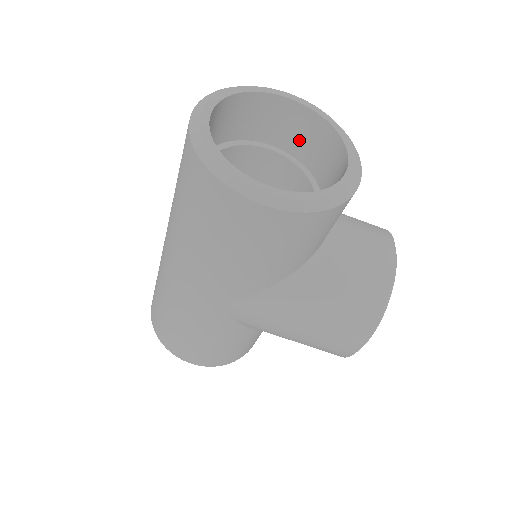
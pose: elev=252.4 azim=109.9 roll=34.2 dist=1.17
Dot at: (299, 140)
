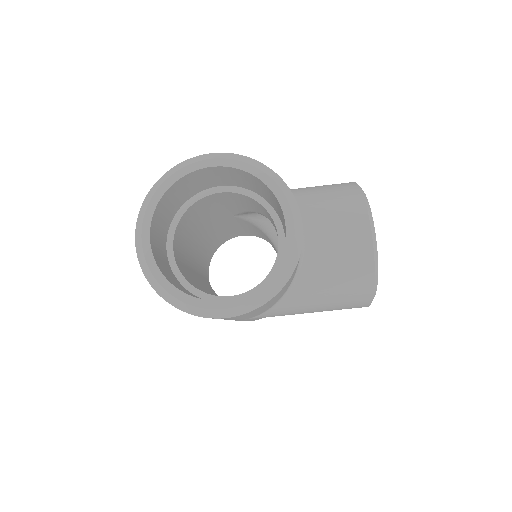
Dot at: (239, 181)
